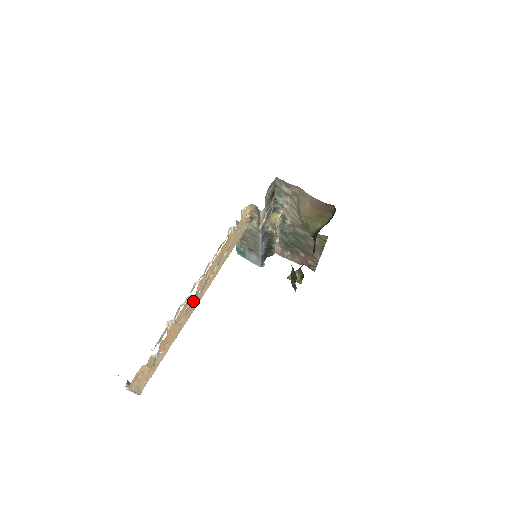
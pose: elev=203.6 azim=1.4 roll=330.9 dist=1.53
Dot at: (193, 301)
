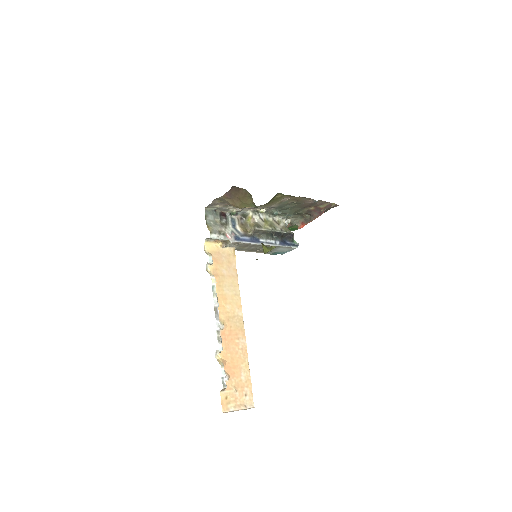
Dot at: (218, 330)
